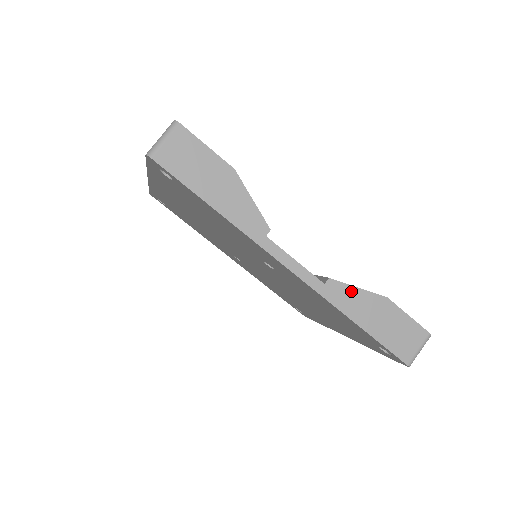
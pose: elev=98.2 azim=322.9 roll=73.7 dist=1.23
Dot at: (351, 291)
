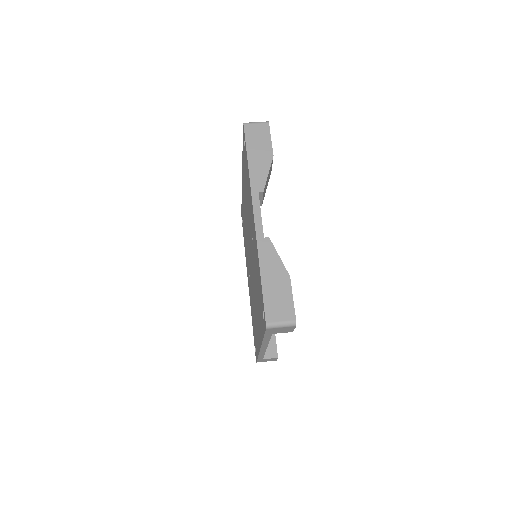
Dot at: (274, 254)
